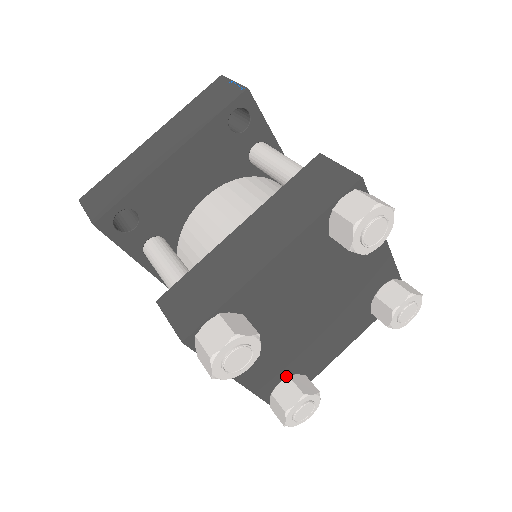
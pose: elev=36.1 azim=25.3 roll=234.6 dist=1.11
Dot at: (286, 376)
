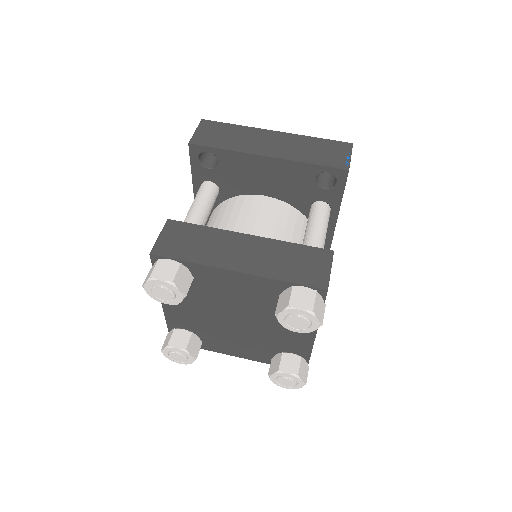
Dot at: (191, 330)
